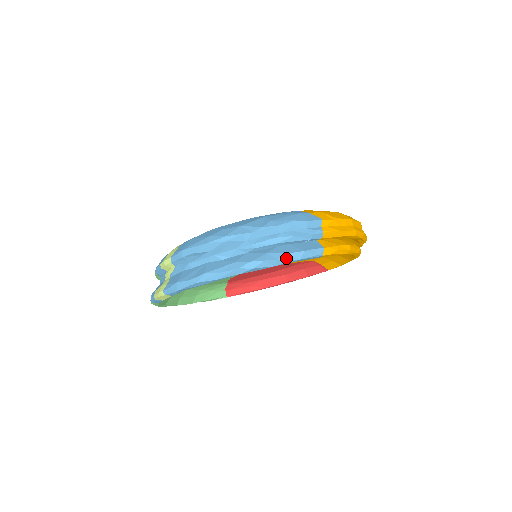
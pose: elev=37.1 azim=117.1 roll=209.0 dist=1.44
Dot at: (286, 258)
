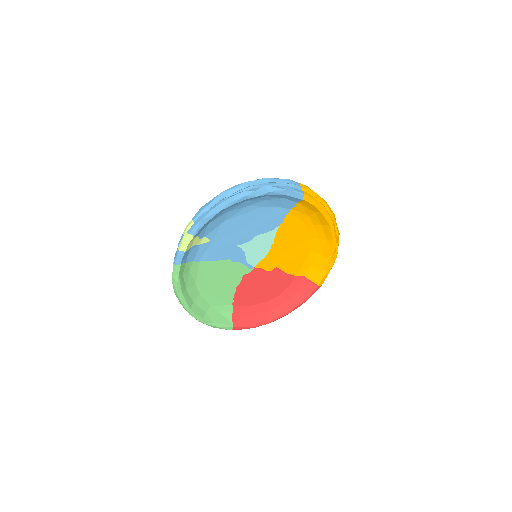
Dot at: (278, 187)
